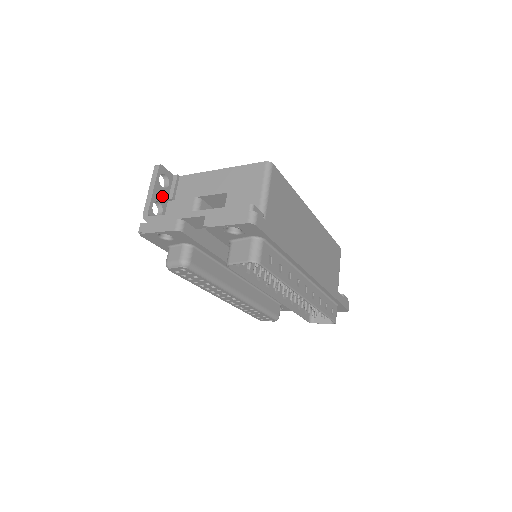
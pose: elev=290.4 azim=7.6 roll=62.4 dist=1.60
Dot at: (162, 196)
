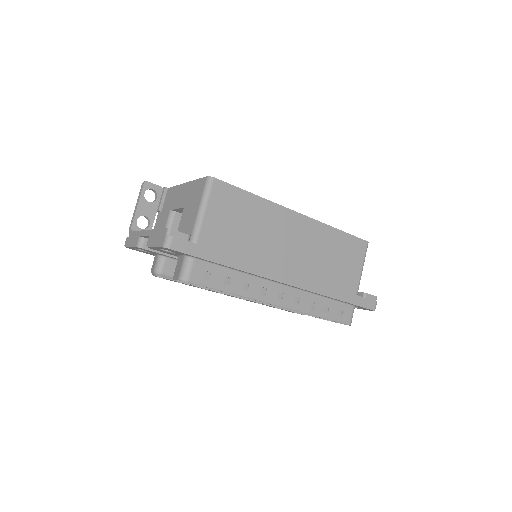
Dot at: (149, 210)
